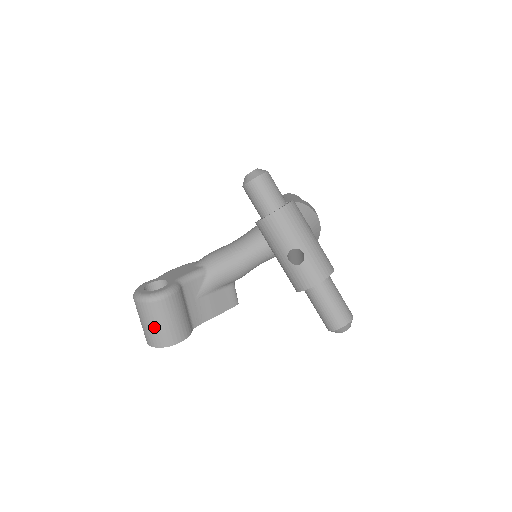
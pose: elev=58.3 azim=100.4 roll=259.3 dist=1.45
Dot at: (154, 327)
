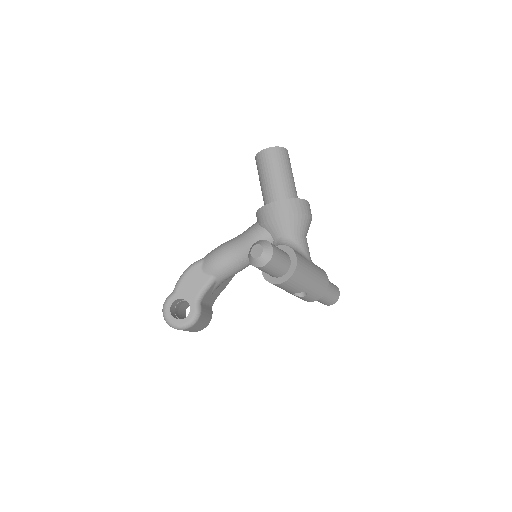
Dot at: occluded
